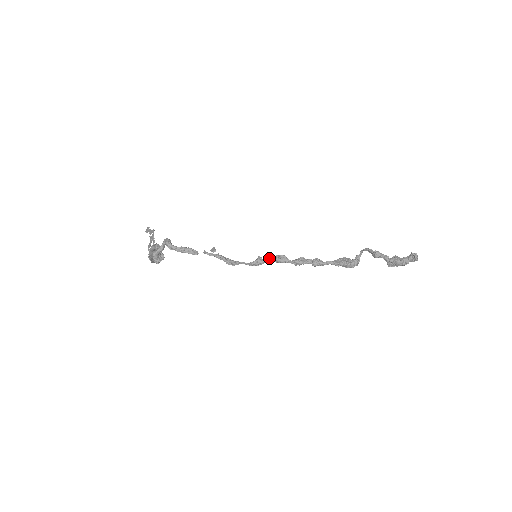
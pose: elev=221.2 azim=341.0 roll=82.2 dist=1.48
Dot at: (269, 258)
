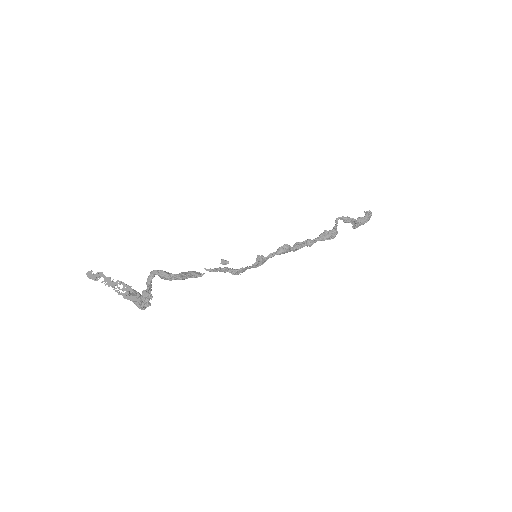
Dot at: (271, 253)
